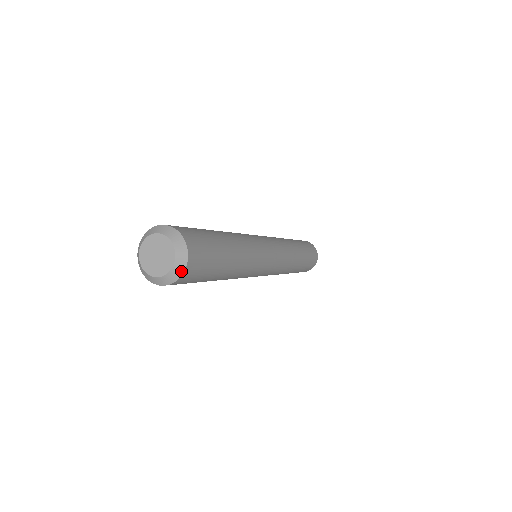
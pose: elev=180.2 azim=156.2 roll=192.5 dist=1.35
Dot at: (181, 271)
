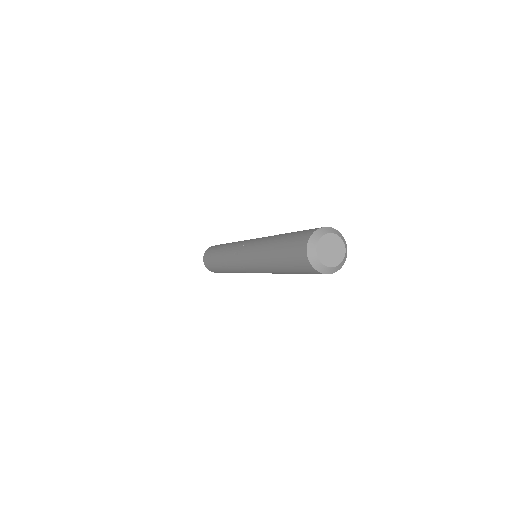
Dot at: (343, 264)
